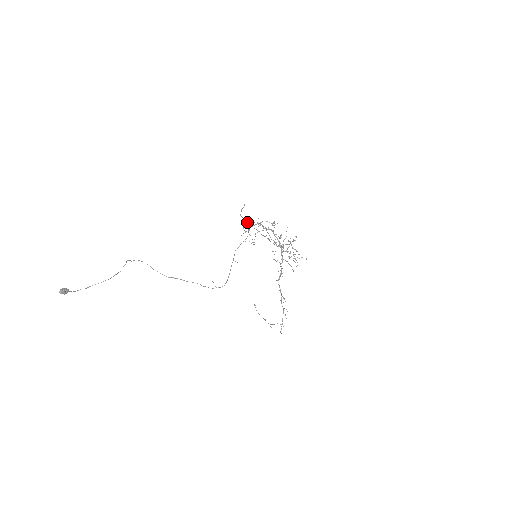
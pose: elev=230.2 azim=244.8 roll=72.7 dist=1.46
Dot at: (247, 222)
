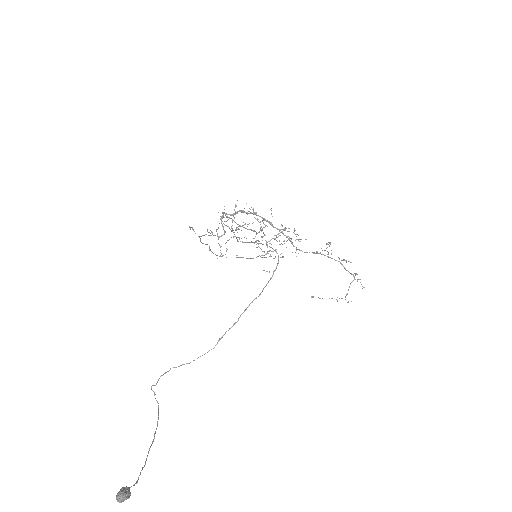
Dot at: (209, 249)
